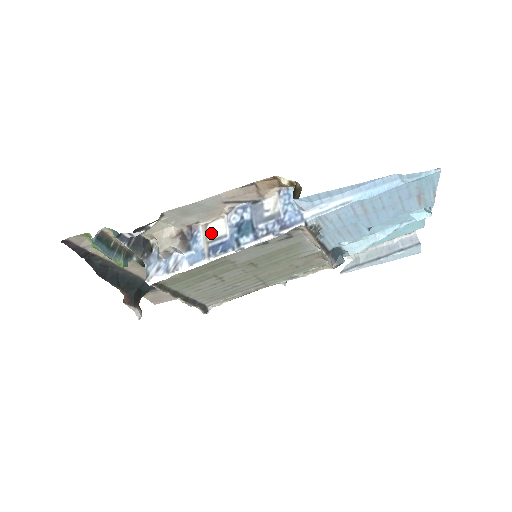
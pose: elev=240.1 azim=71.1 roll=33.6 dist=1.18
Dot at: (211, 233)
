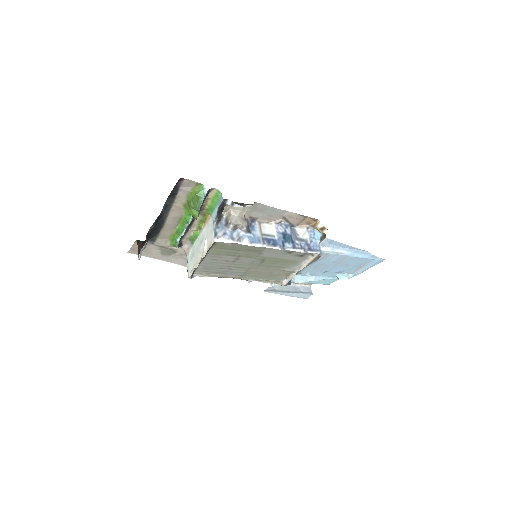
Dot at: (263, 229)
